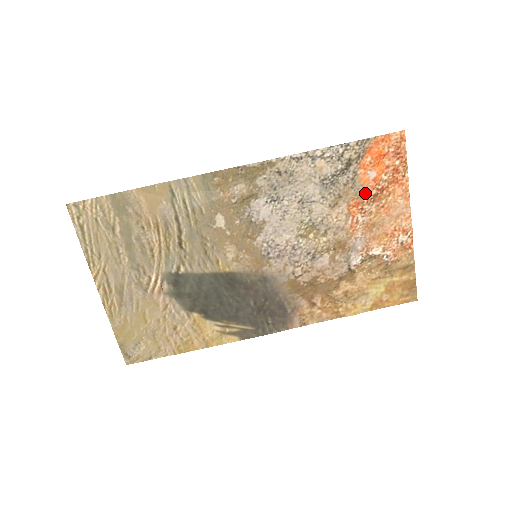
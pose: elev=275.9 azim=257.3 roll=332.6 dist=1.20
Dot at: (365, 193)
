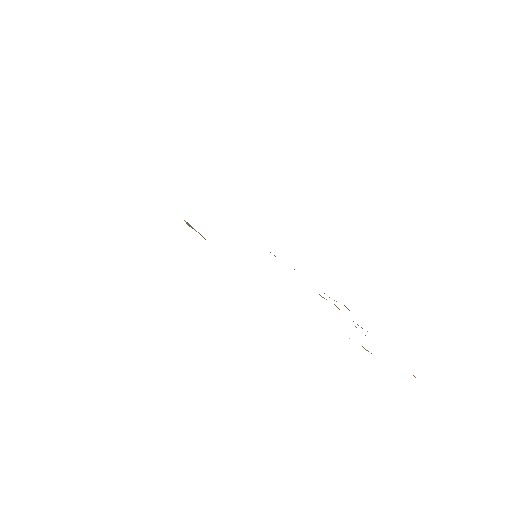
Dot at: occluded
